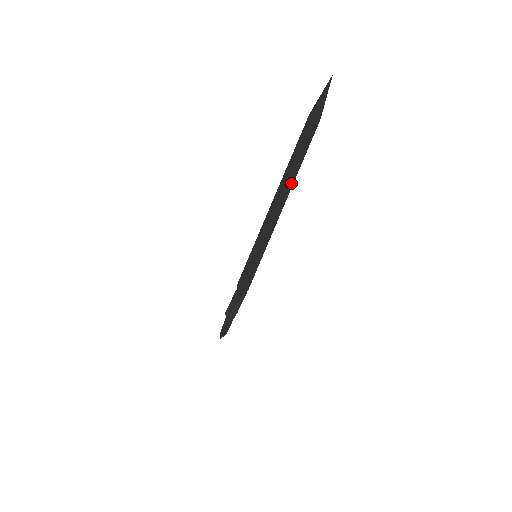
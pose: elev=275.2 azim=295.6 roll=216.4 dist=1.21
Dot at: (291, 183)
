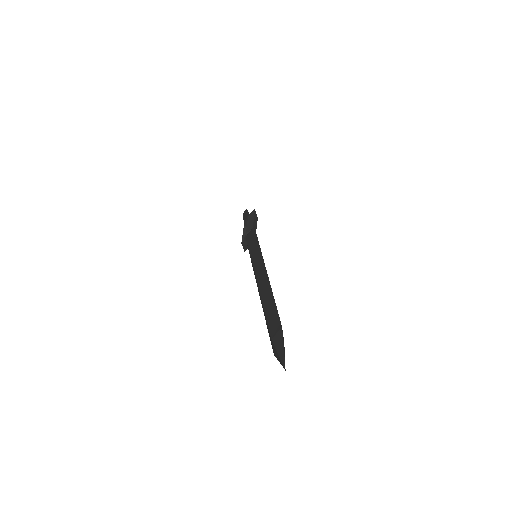
Dot at: occluded
